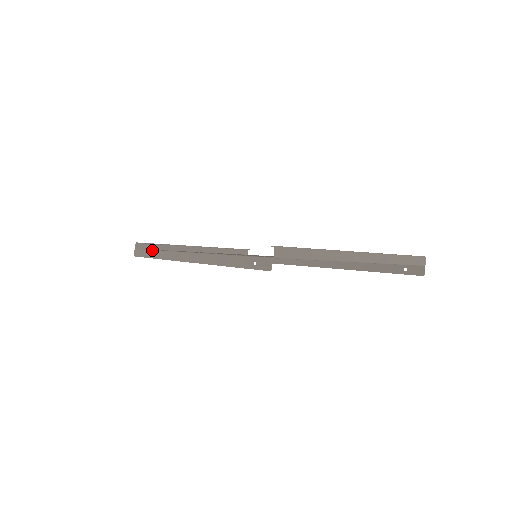
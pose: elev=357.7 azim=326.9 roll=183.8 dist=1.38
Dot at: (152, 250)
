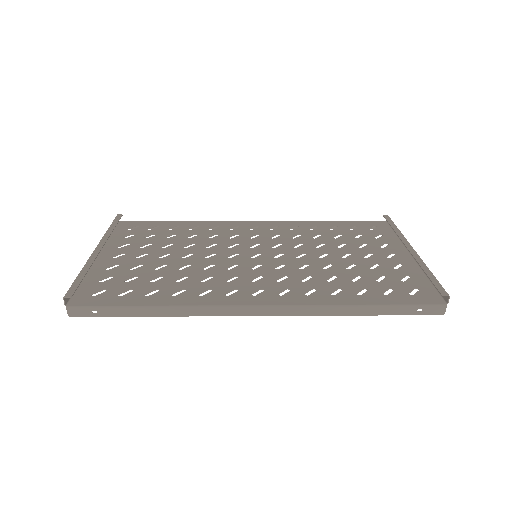
Dot at: (149, 307)
